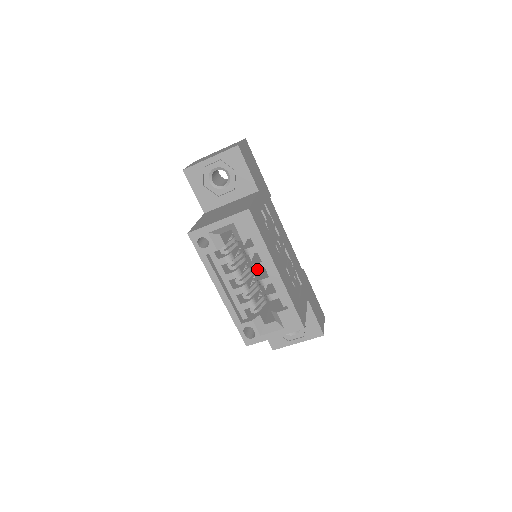
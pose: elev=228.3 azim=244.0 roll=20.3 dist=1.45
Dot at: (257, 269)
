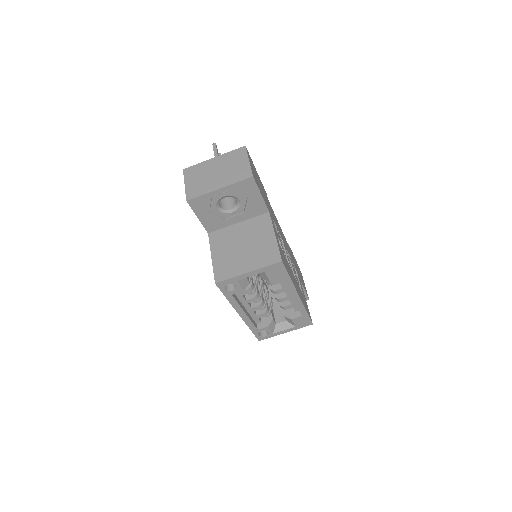
Dot at: (277, 293)
